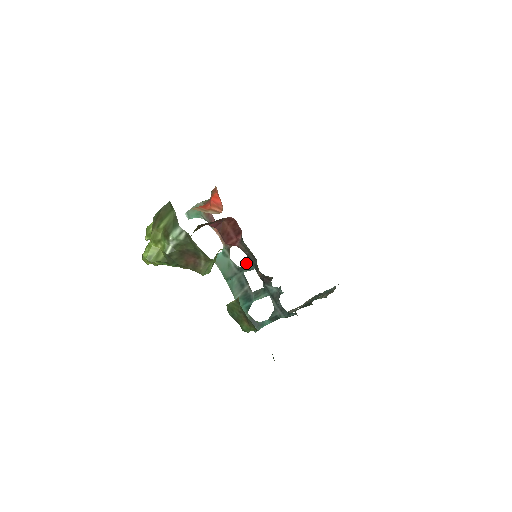
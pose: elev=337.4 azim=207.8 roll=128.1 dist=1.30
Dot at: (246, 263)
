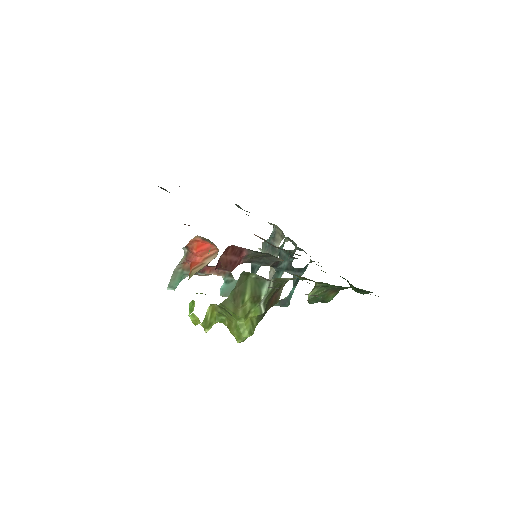
Dot at: (251, 269)
